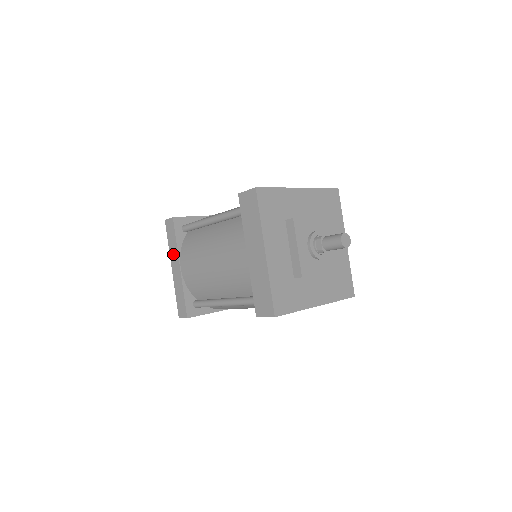
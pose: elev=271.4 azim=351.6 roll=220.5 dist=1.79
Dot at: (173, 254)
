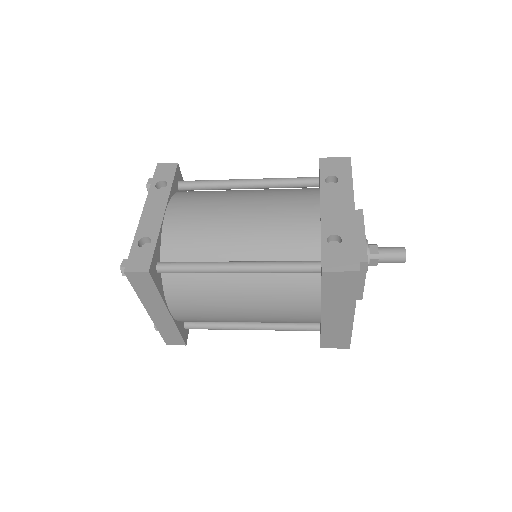
Dot at: (151, 303)
